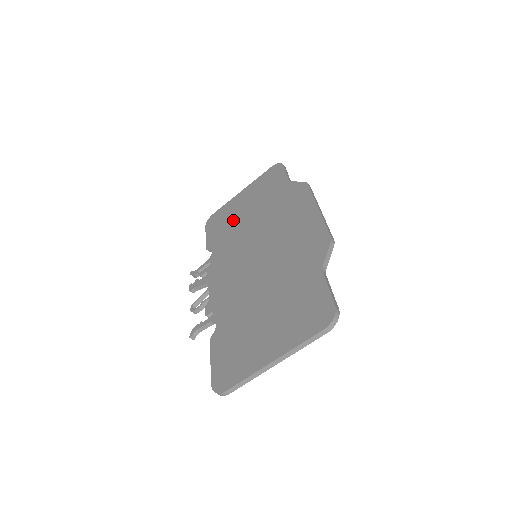
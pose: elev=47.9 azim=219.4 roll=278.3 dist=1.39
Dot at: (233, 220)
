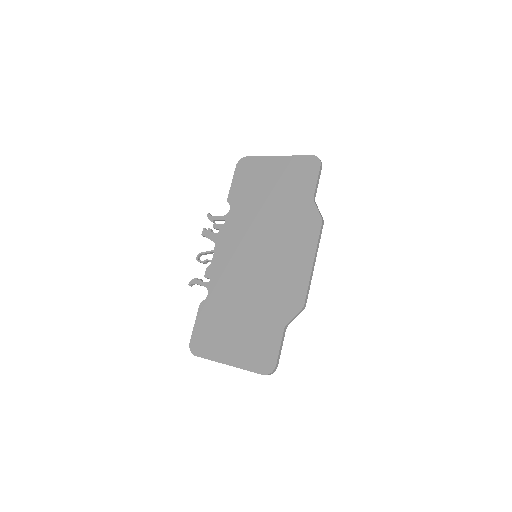
Dot at: (257, 190)
